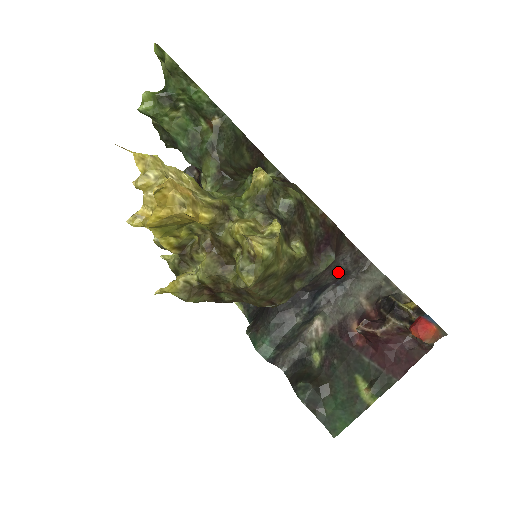
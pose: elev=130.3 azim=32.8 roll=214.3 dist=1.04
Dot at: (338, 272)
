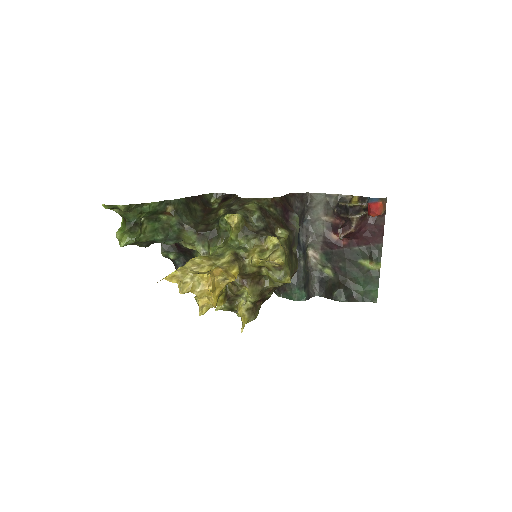
Dot at: (299, 217)
